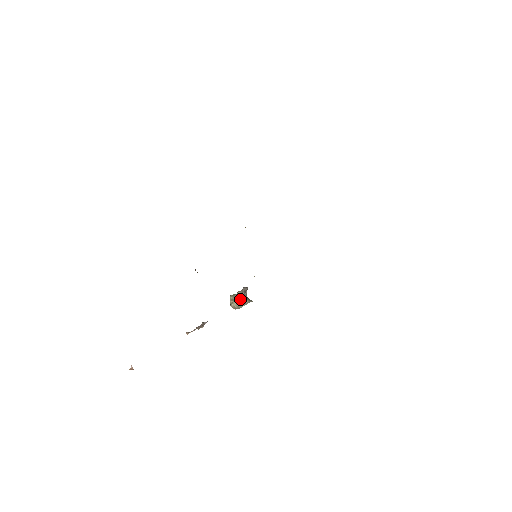
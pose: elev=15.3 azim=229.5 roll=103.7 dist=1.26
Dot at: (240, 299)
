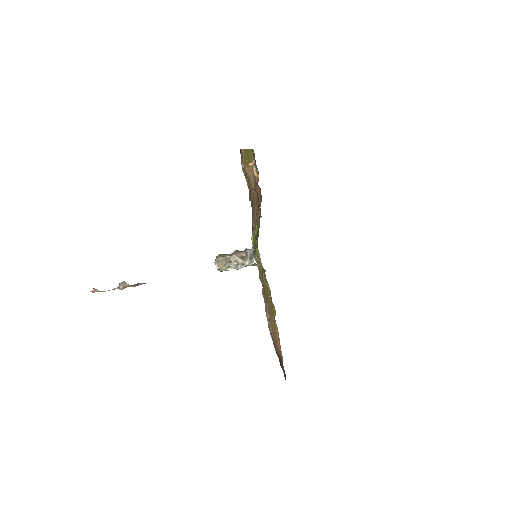
Dot at: (239, 253)
